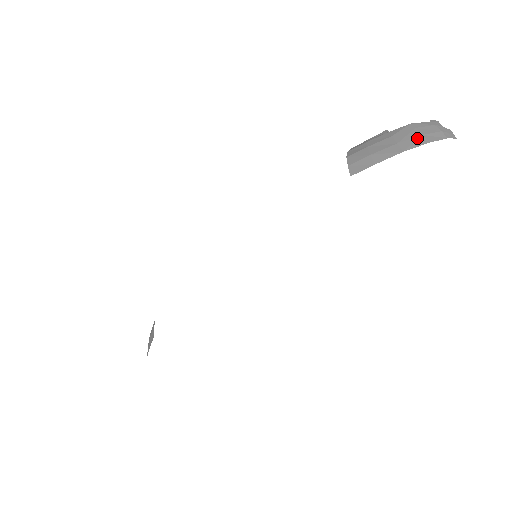
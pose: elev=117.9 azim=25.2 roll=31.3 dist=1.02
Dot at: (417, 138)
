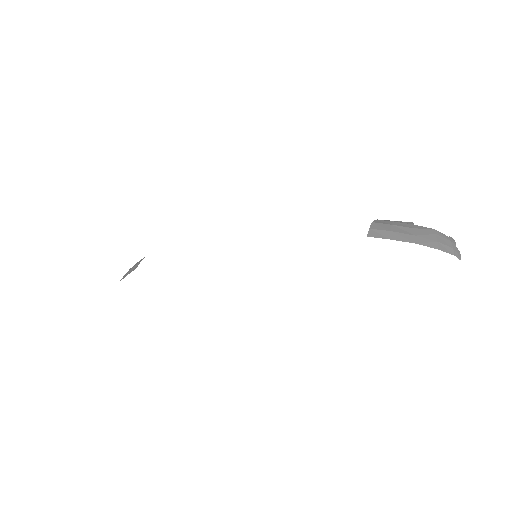
Dot at: (432, 241)
